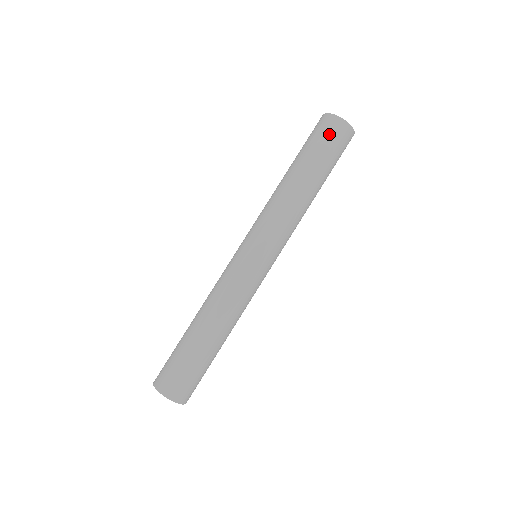
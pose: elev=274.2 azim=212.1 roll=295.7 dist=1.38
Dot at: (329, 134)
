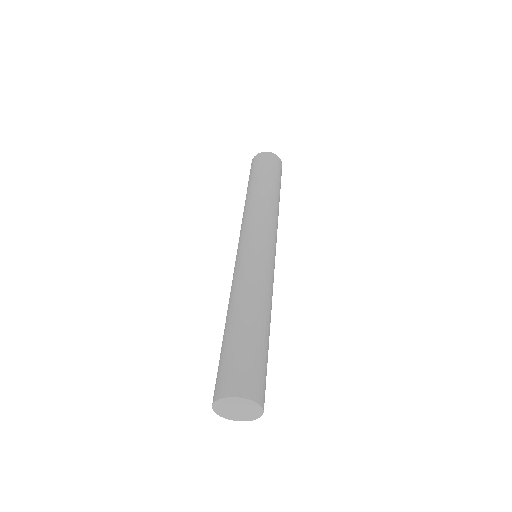
Dot at: (276, 164)
